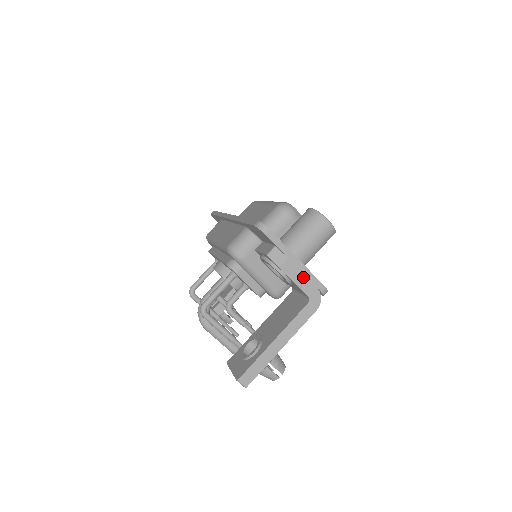
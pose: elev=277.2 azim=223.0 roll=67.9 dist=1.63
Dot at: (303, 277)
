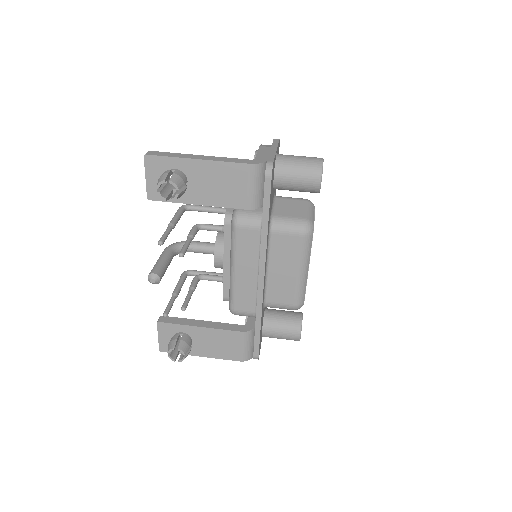
Dot at: (267, 154)
